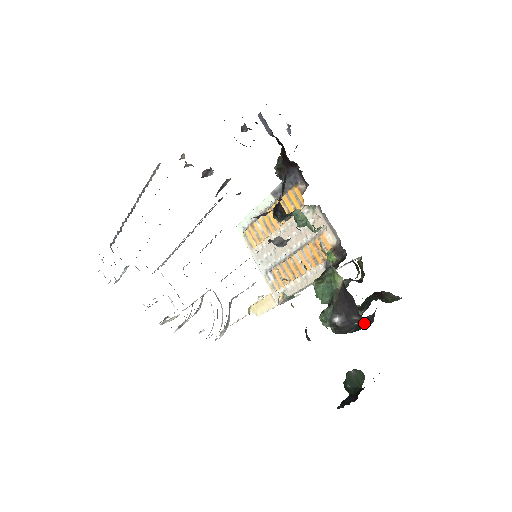
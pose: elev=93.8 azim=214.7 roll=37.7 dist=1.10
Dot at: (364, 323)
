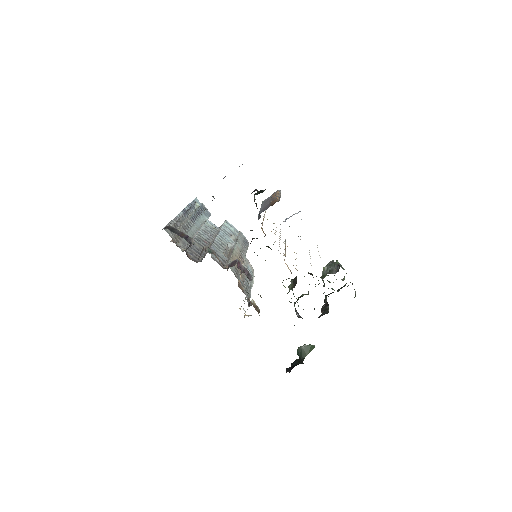
Dot at: occluded
